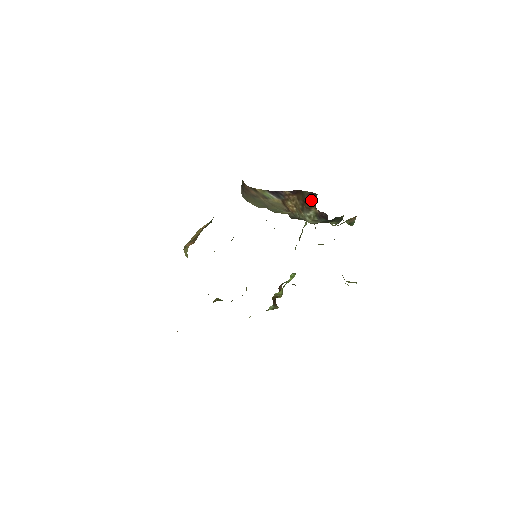
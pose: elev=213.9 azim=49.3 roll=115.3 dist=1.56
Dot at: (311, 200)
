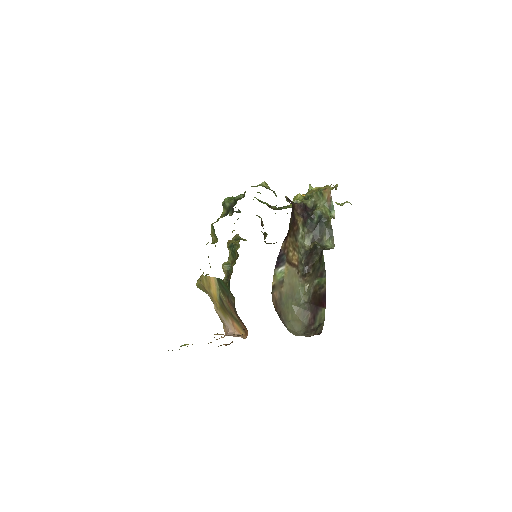
Dot at: (293, 215)
